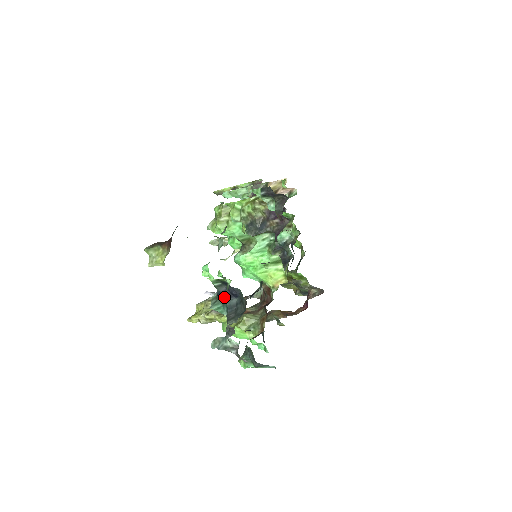
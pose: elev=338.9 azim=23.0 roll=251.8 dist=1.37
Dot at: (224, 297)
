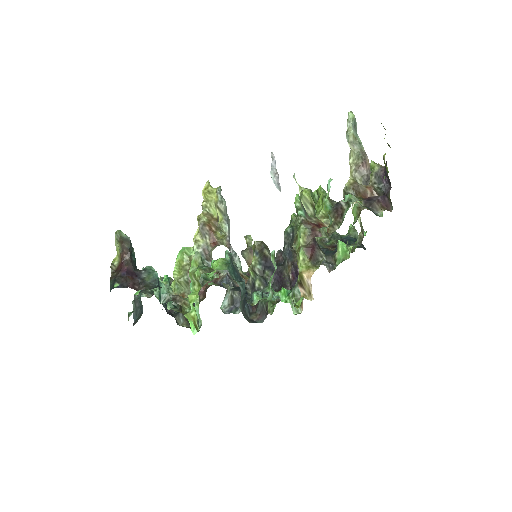
Dot at: (140, 298)
